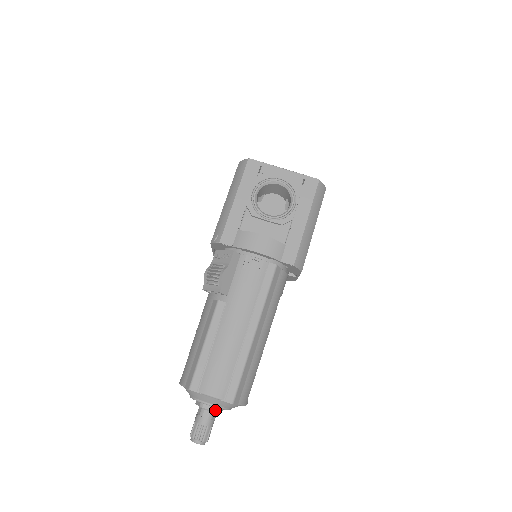
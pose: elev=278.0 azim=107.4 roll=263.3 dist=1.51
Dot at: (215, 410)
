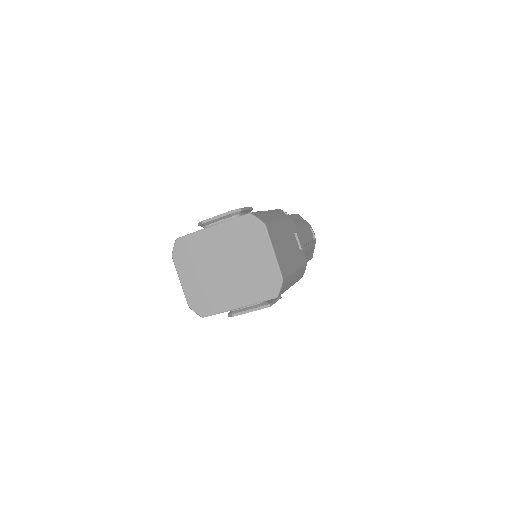
Dot at: occluded
